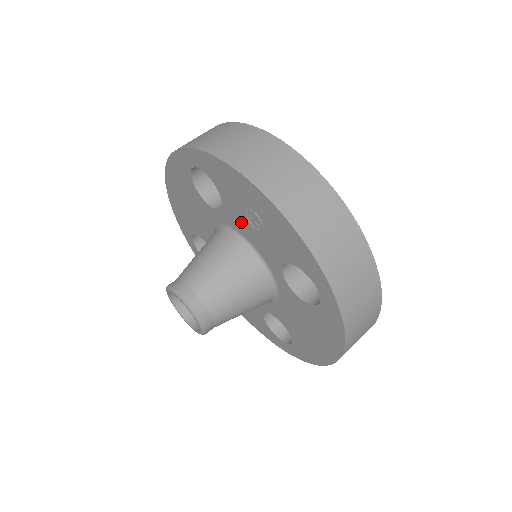
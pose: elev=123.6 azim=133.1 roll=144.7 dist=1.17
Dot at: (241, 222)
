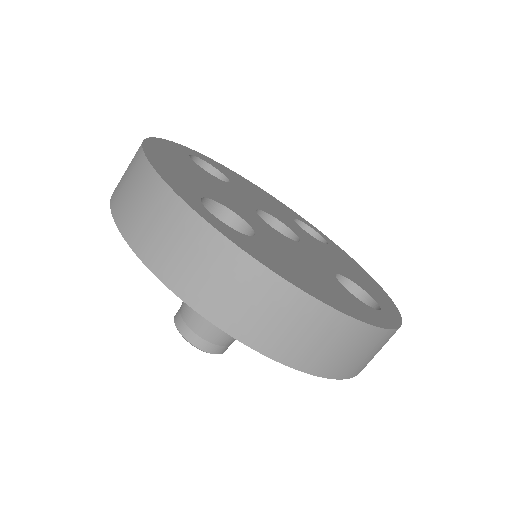
Dot at: occluded
